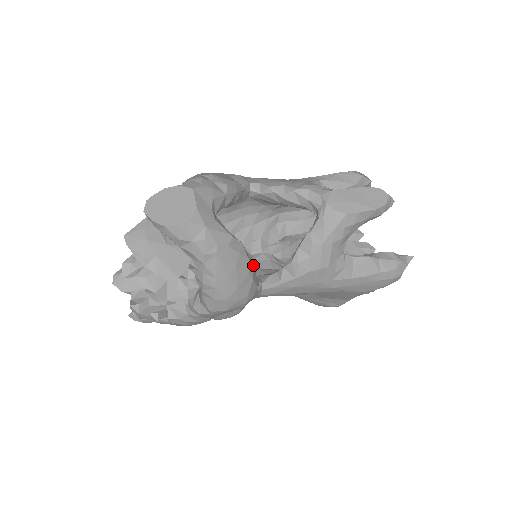
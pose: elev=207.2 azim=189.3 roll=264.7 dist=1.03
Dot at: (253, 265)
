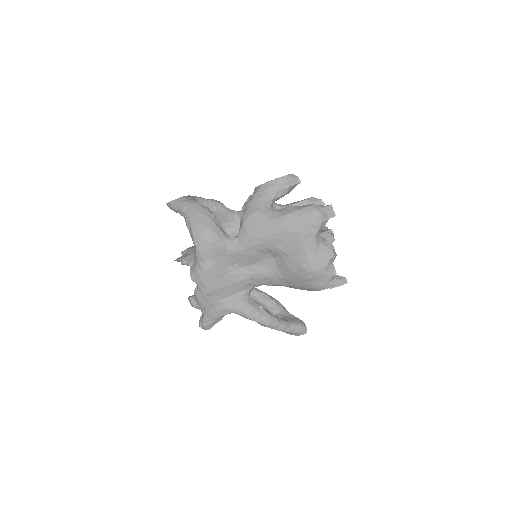
Dot at: (214, 216)
